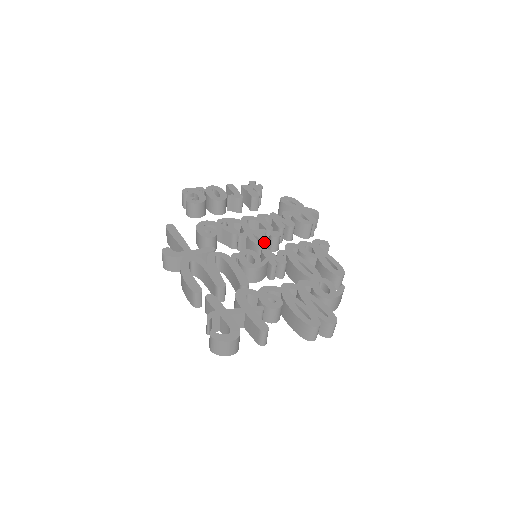
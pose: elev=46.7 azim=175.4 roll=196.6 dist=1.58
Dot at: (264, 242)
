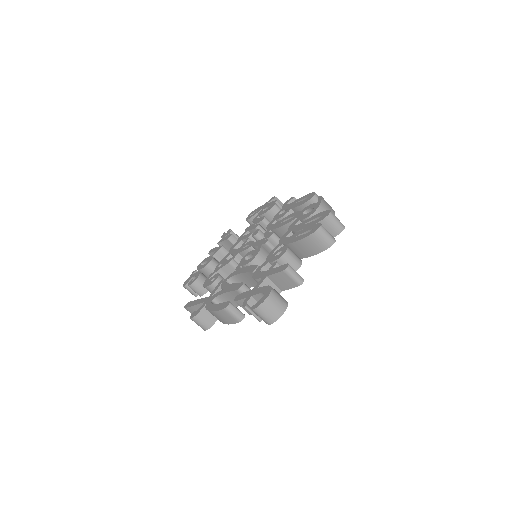
Dot at: (251, 243)
